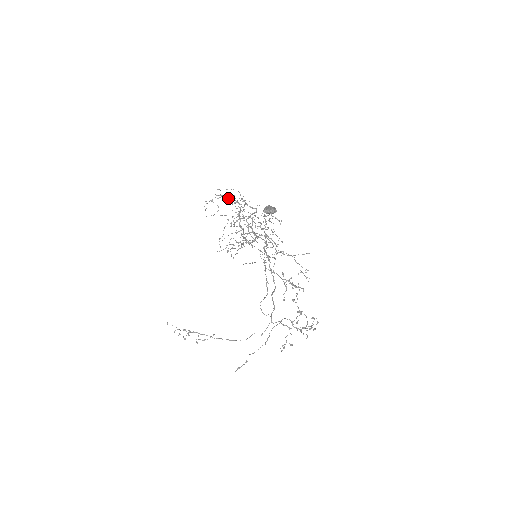
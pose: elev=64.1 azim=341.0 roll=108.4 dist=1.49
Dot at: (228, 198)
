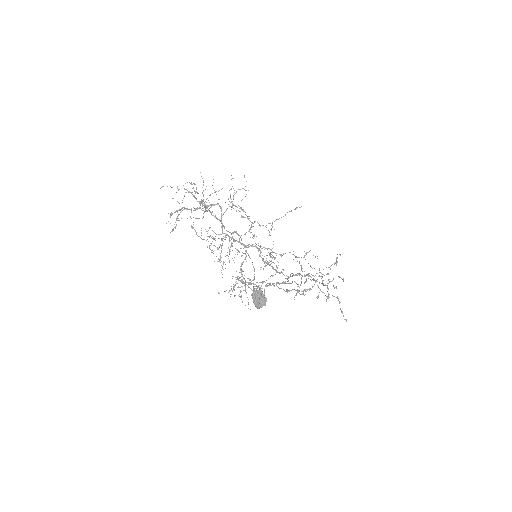
Dot at: occluded
